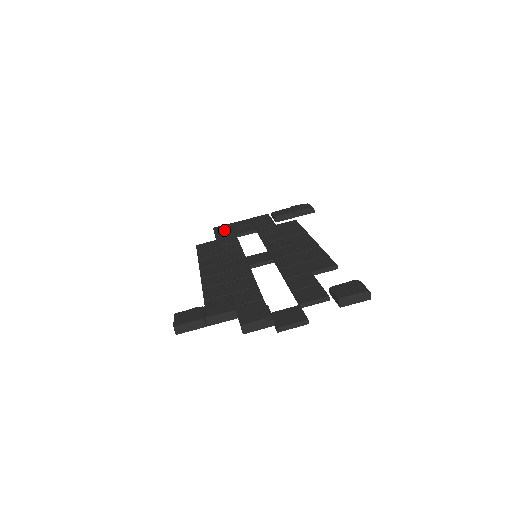
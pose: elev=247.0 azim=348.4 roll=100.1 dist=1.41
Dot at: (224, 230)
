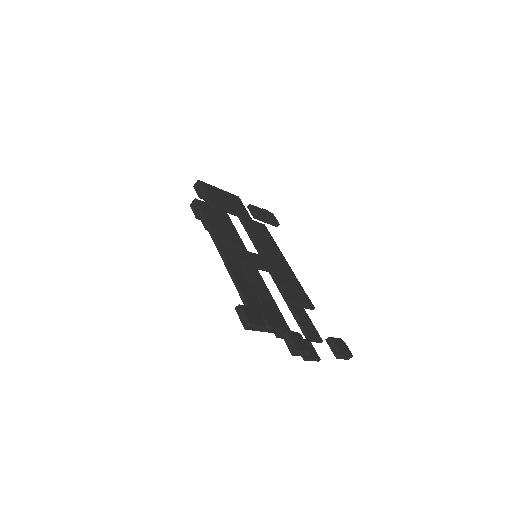
Dot at: (212, 193)
